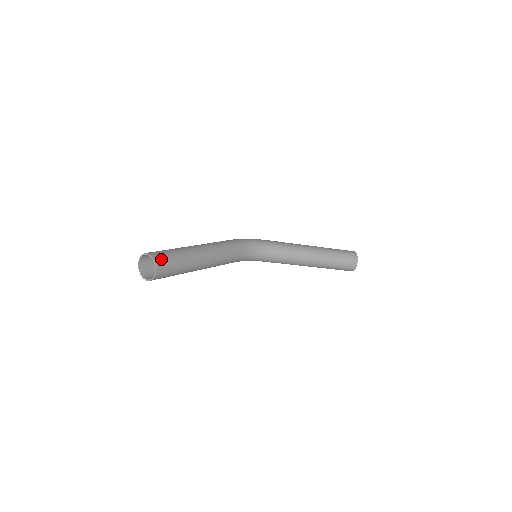
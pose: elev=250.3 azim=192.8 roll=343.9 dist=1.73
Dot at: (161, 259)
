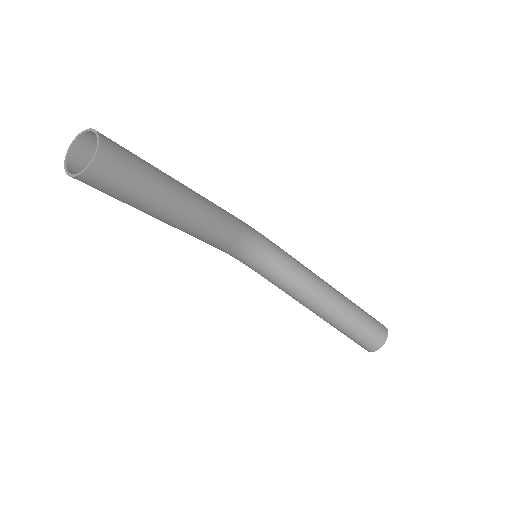
Dot at: (112, 150)
